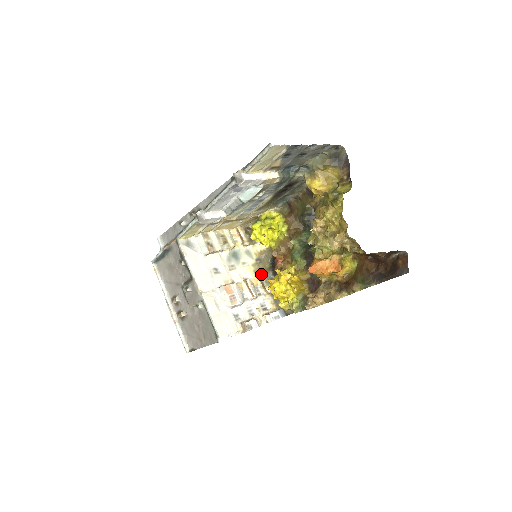
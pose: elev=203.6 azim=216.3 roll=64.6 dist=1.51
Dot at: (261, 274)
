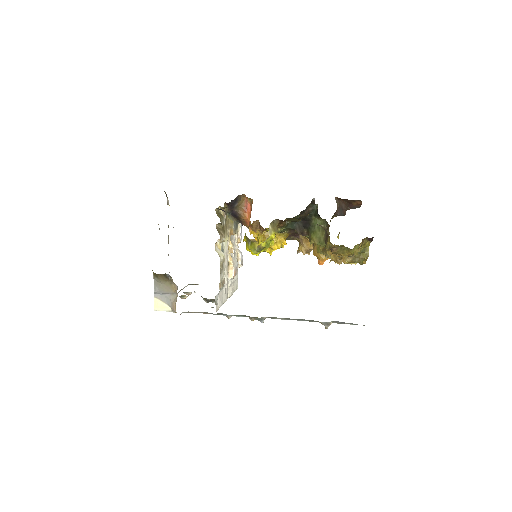
Dot at: (233, 233)
